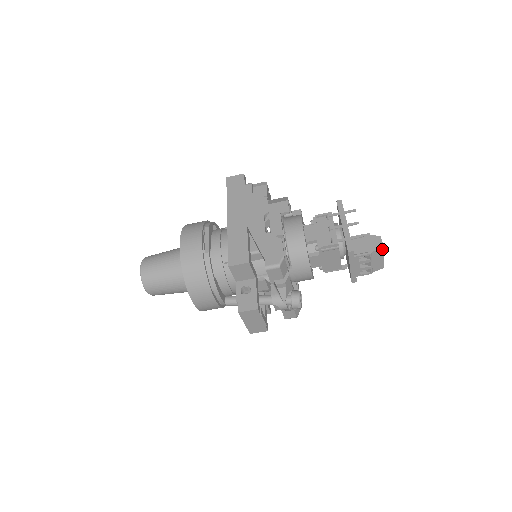
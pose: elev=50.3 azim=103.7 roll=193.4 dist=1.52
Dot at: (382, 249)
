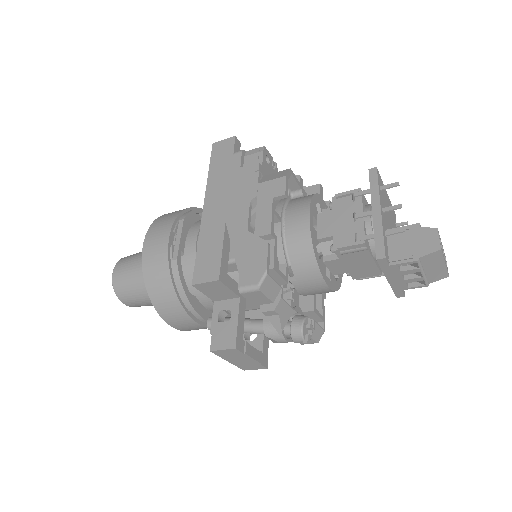
Dot at: (438, 252)
